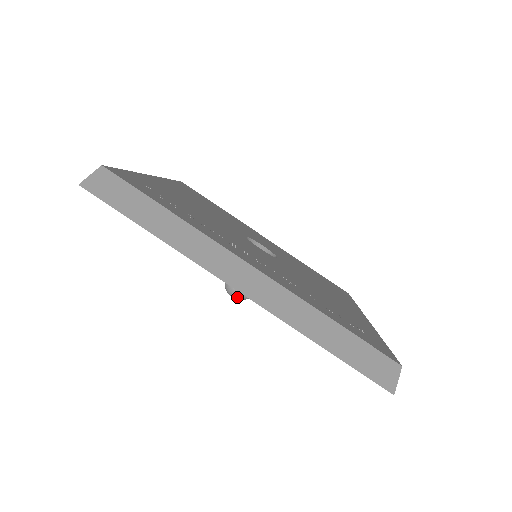
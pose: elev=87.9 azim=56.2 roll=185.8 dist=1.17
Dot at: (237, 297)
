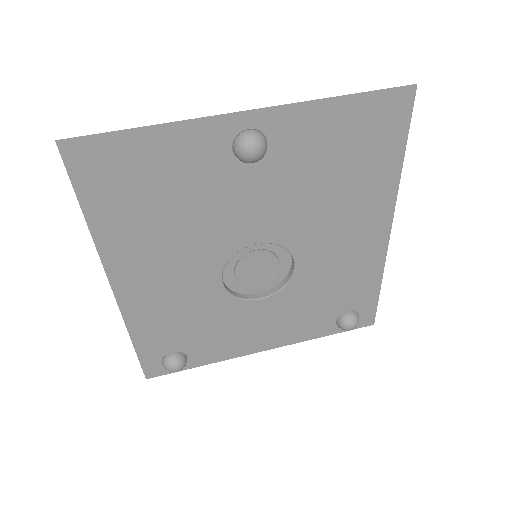
Dot at: (256, 140)
